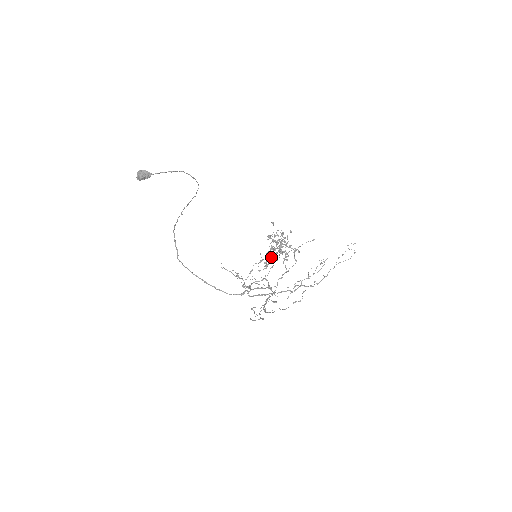
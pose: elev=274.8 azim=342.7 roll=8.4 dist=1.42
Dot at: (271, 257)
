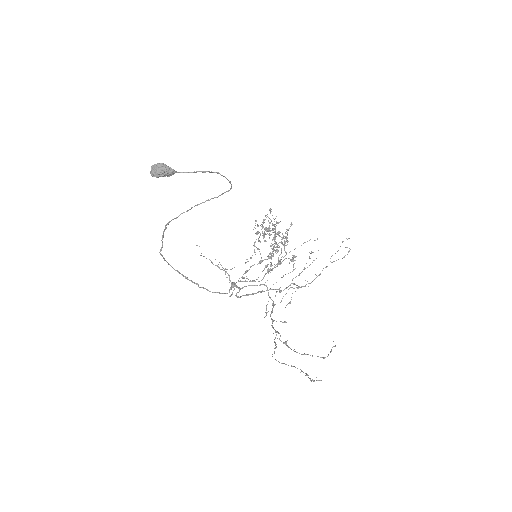
Dot at: (280, 264)
